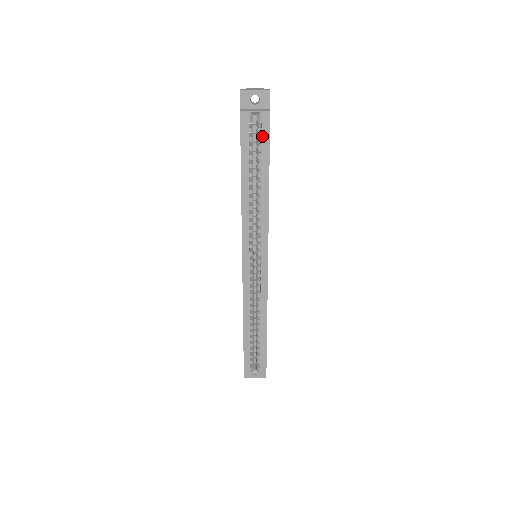
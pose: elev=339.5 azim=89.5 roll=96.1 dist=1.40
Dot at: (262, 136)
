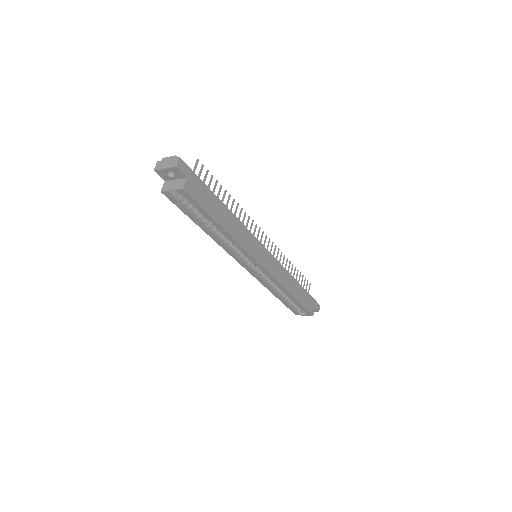
Dot at: (191, 203)
